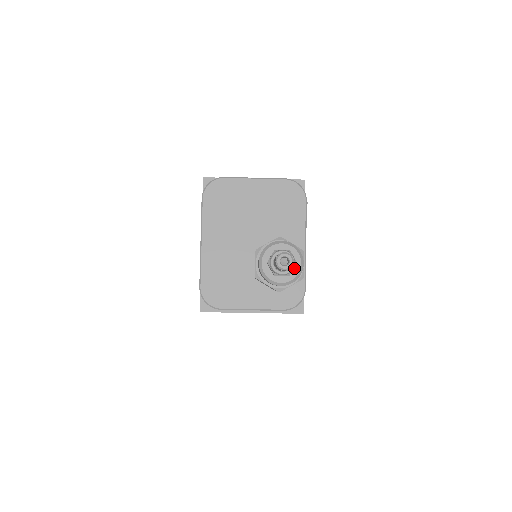
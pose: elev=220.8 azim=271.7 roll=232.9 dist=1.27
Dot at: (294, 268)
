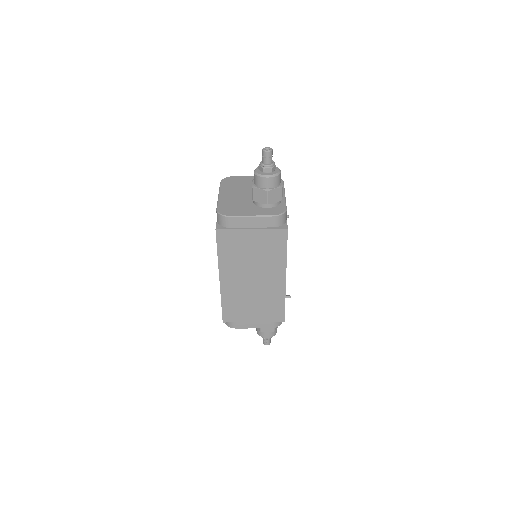
Dot at: (275, 171)
